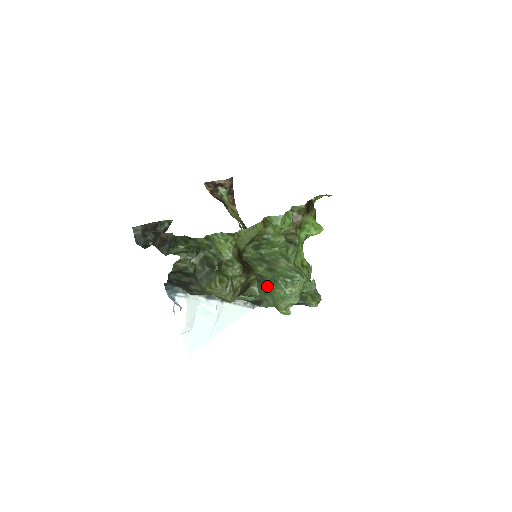
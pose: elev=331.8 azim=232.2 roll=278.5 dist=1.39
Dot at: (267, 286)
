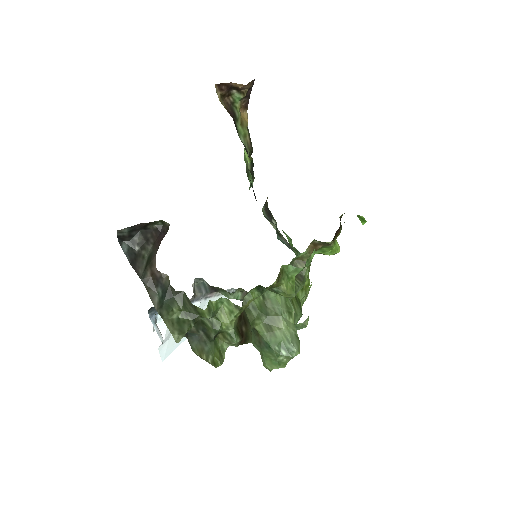
Dot at: (259, 342)
